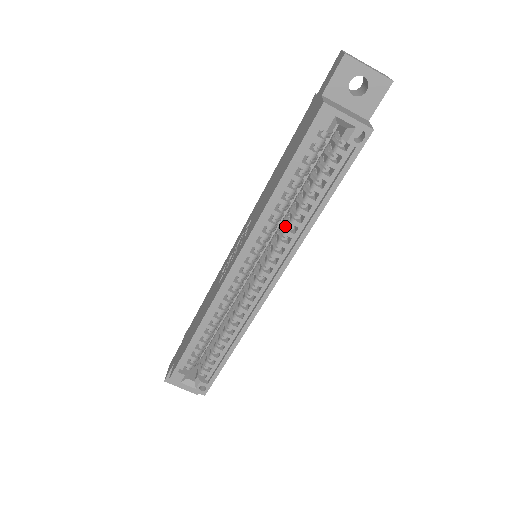
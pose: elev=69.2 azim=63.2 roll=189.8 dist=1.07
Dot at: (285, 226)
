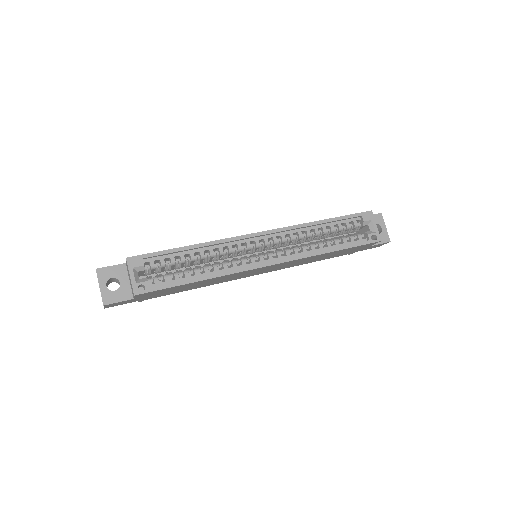
Dot at: (302, 245)
